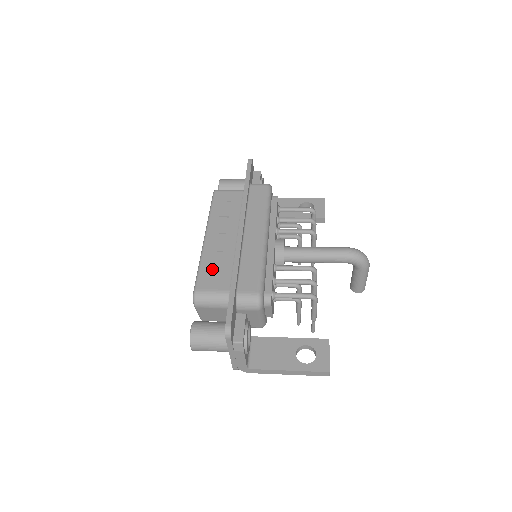
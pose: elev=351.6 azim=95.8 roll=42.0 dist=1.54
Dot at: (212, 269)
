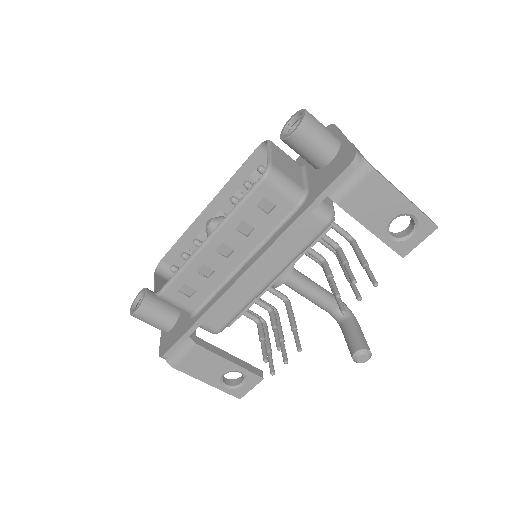
Dot at: (252, 178)
